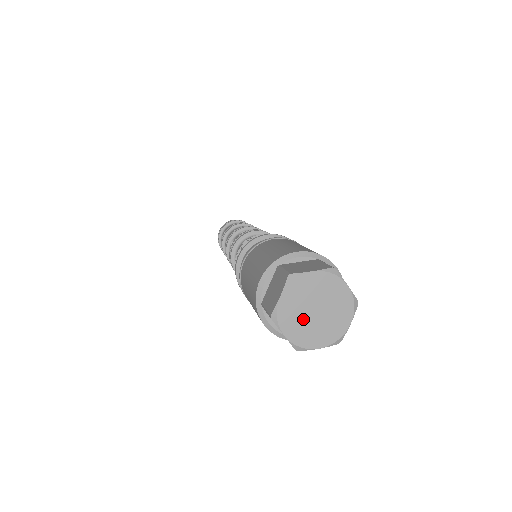
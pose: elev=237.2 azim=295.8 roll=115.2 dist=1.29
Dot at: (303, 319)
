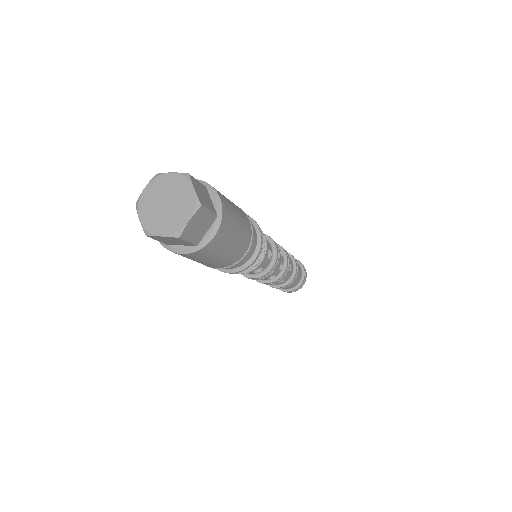
Dot at: (163, 216)
